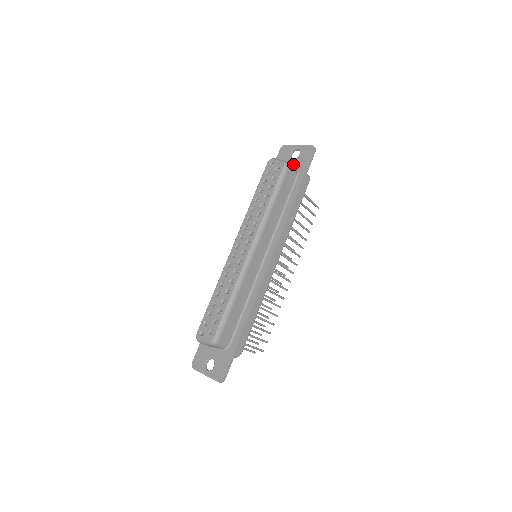
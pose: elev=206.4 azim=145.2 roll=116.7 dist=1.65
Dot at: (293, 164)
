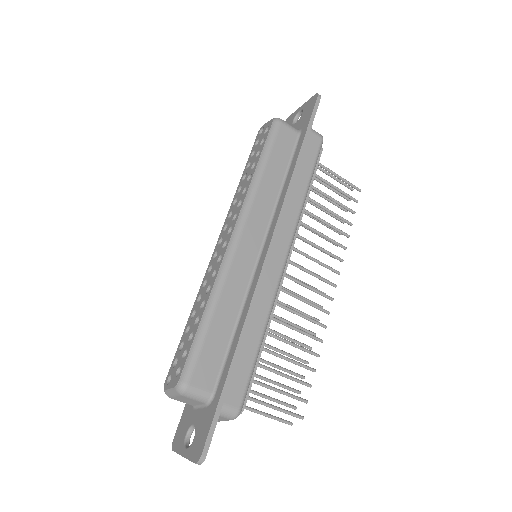
Dot at: (295, 127)
